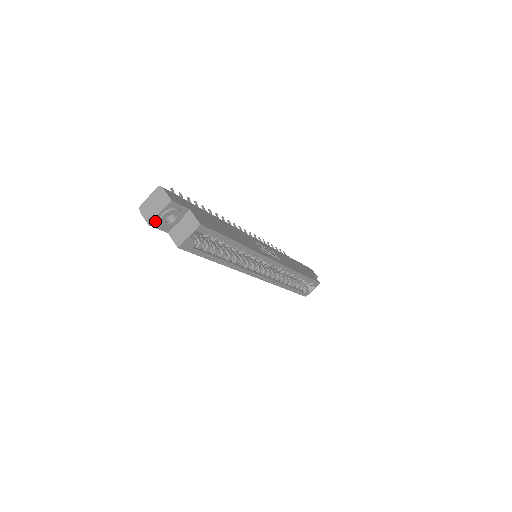
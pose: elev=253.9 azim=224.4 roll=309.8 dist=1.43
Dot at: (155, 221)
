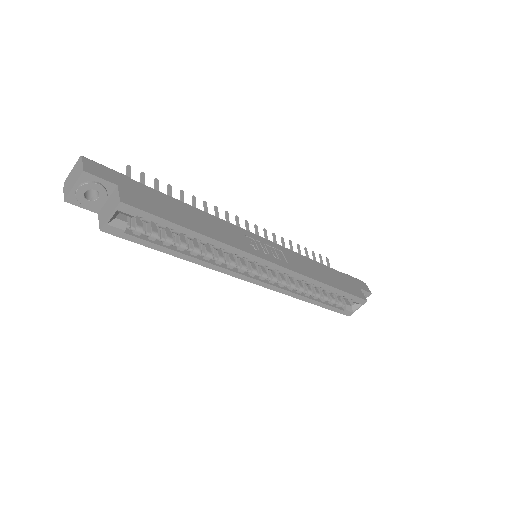
Dot at: (72, 197)
